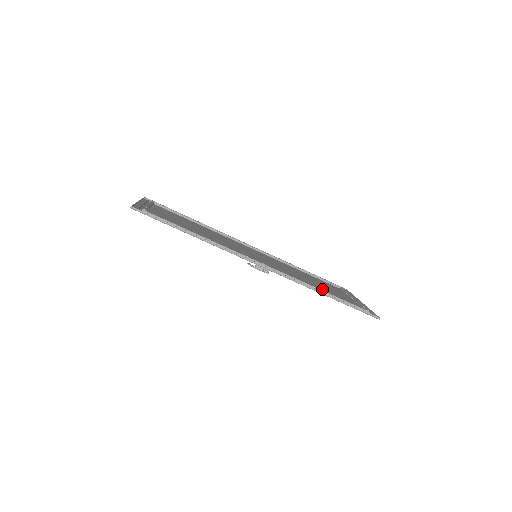
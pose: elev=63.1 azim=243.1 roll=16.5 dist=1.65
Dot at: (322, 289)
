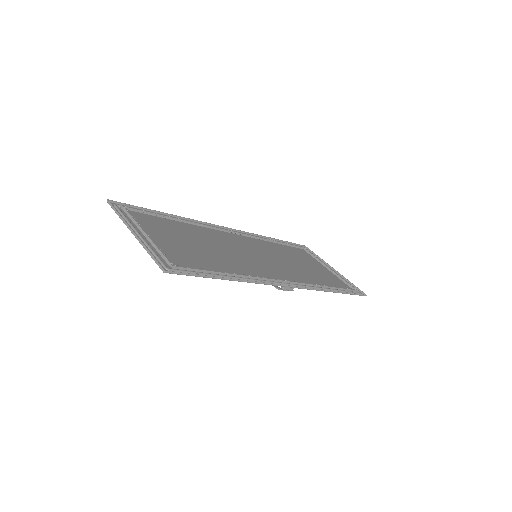
Dot at: (317, 276)
